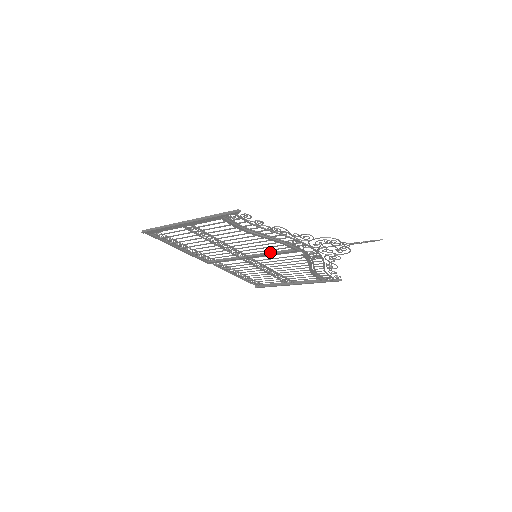
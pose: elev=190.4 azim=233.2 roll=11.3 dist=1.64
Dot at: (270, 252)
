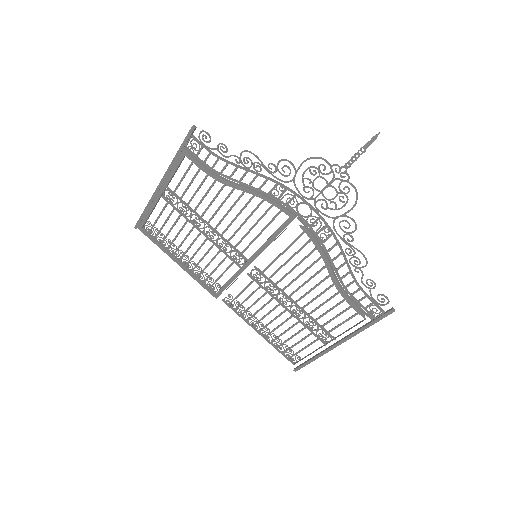
Dot at: (267, 239)
